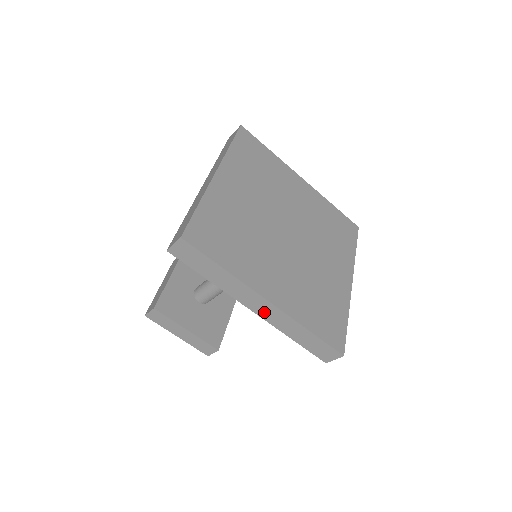
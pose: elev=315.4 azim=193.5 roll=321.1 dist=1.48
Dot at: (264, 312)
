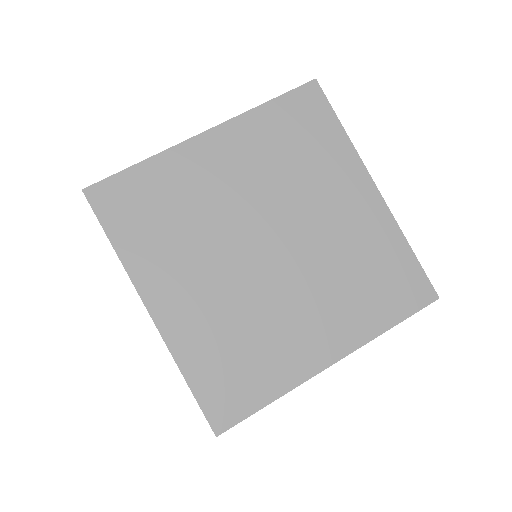
Dot at: occluded
